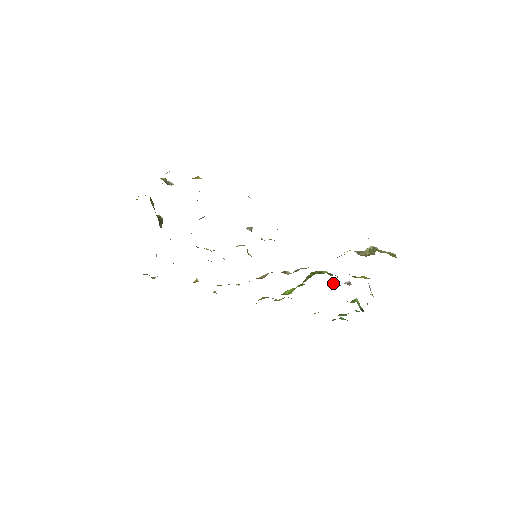
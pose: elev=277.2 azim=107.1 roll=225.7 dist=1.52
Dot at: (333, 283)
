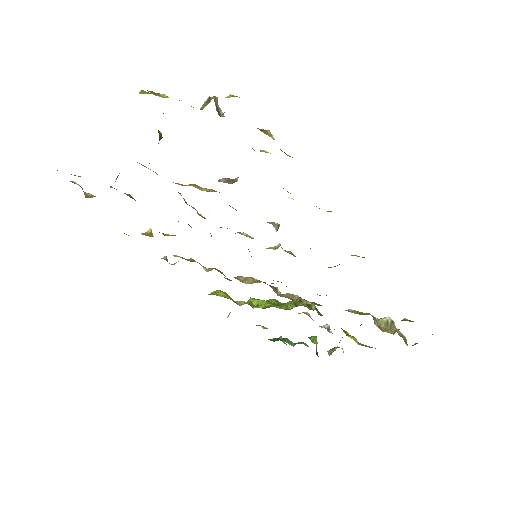
Dot at: occluded
